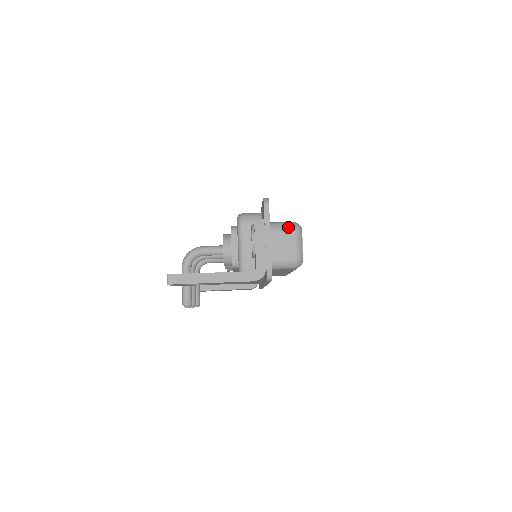
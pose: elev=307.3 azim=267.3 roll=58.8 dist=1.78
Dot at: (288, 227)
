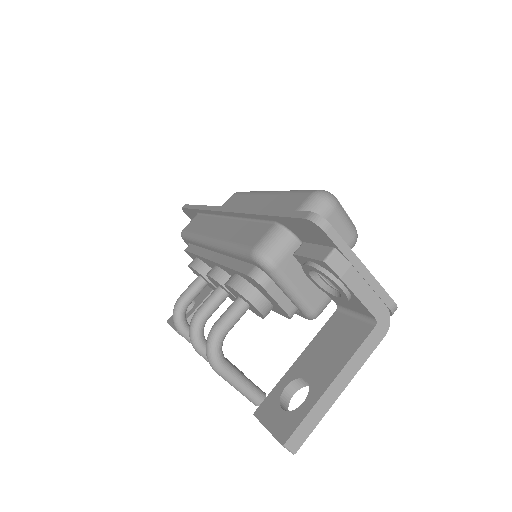
Dot at: (321, 210)
